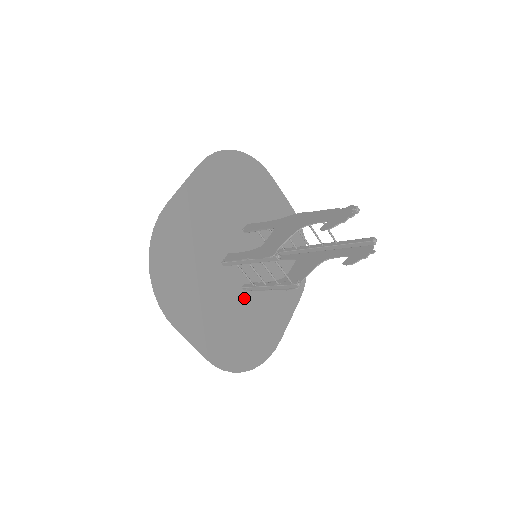
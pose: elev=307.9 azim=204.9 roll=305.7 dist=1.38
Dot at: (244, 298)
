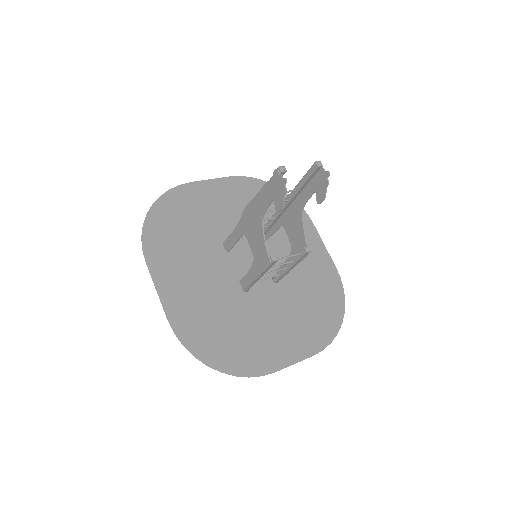
Dot at: (284, 285)
